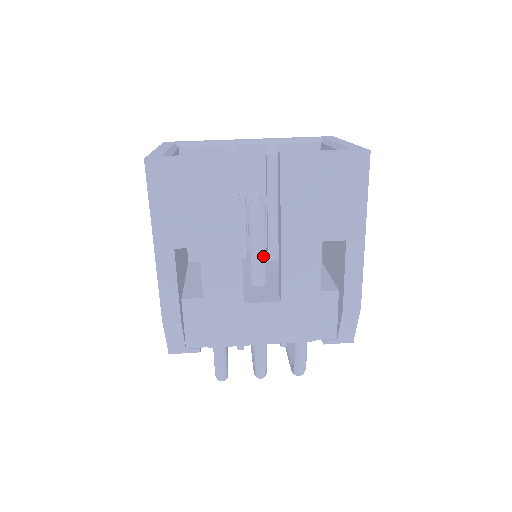
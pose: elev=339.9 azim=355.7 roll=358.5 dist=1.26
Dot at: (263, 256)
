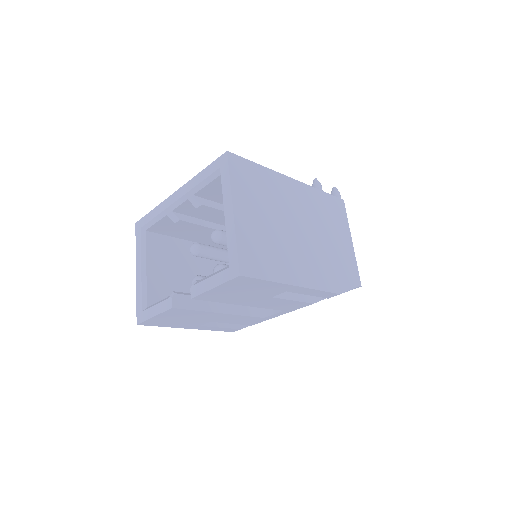
Dot at: occluded
